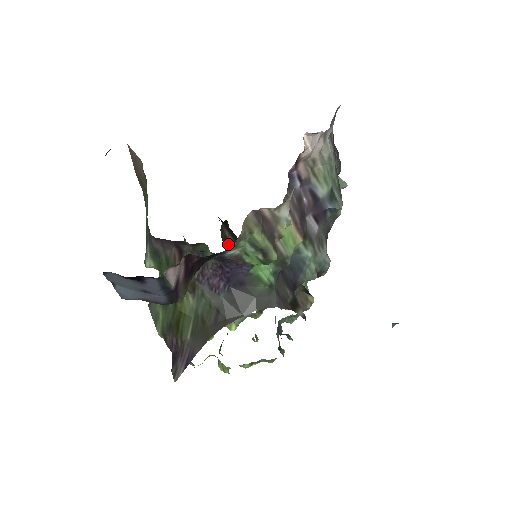
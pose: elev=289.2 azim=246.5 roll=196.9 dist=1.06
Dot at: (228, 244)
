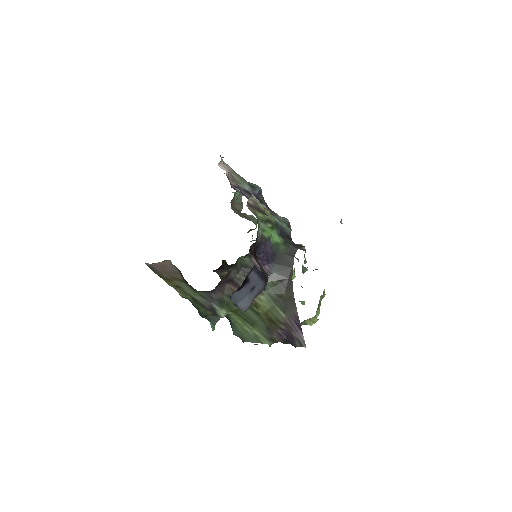
Dot at: occluded
